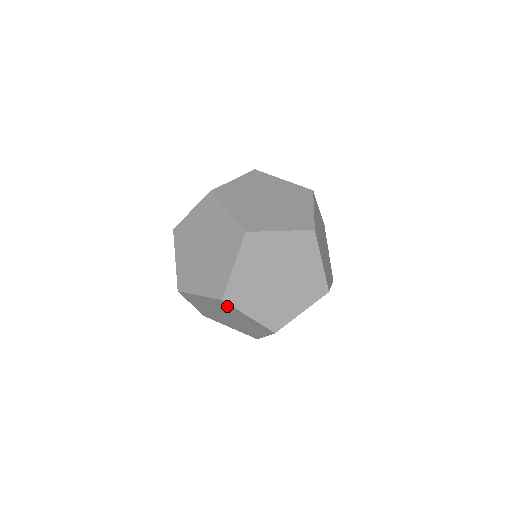
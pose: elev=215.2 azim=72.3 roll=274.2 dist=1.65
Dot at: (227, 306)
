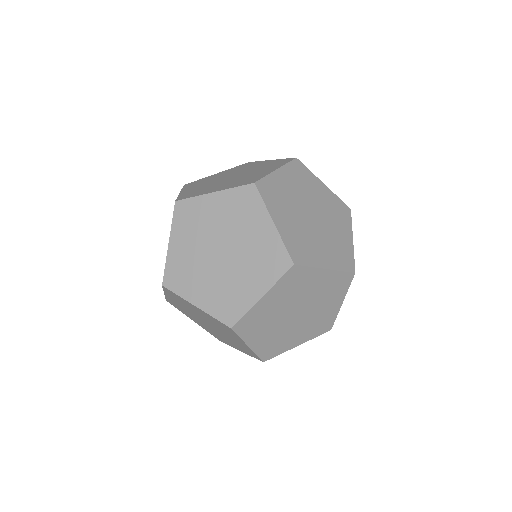
Dot at: (177, 297)
